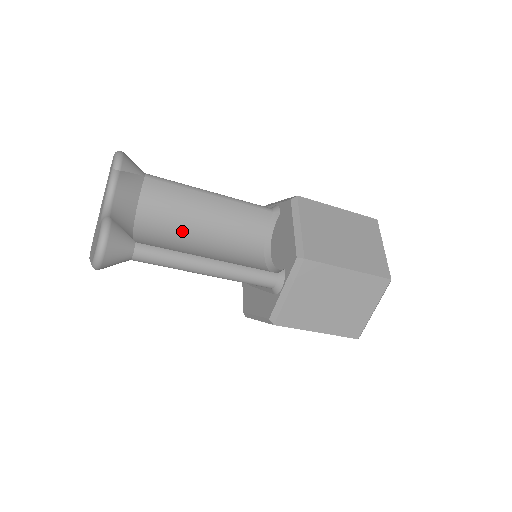
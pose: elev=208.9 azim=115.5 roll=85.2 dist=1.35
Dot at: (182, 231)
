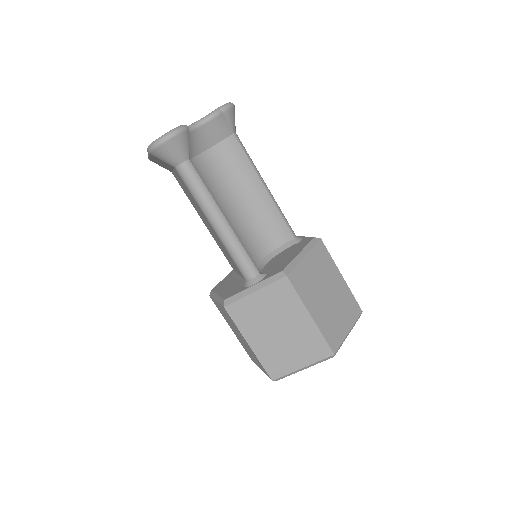
Dot at: (224, 190)
